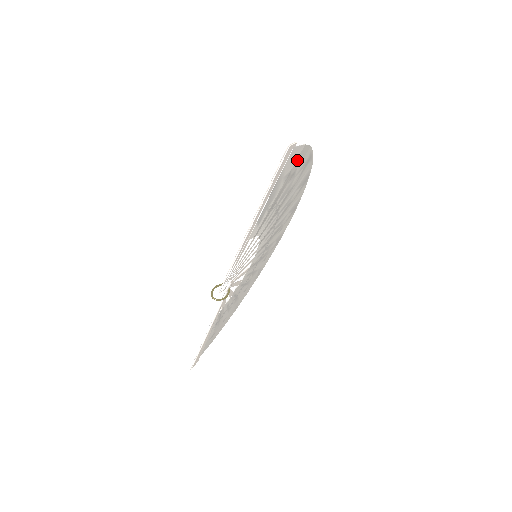
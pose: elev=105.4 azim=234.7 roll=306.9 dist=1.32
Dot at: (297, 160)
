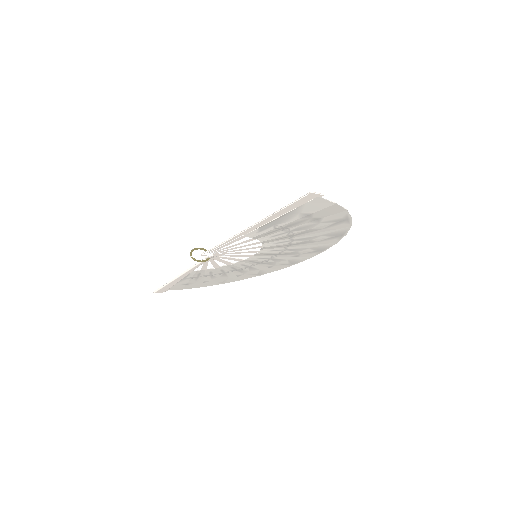
Dot at: (323, 210)
